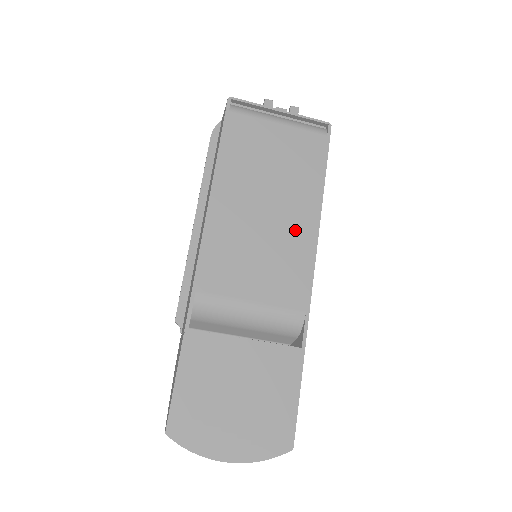
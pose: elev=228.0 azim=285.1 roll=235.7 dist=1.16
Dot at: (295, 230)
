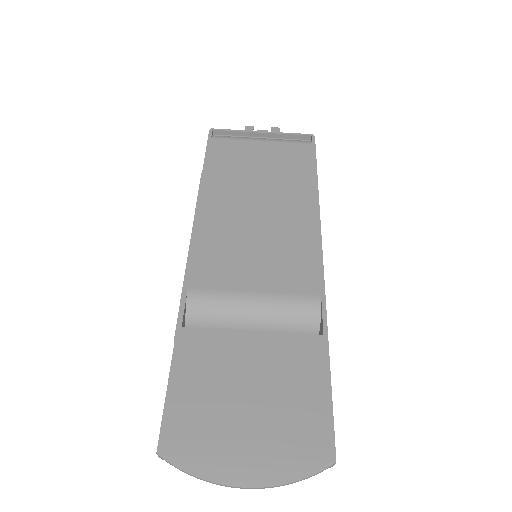
Dot at: (293, 221)
